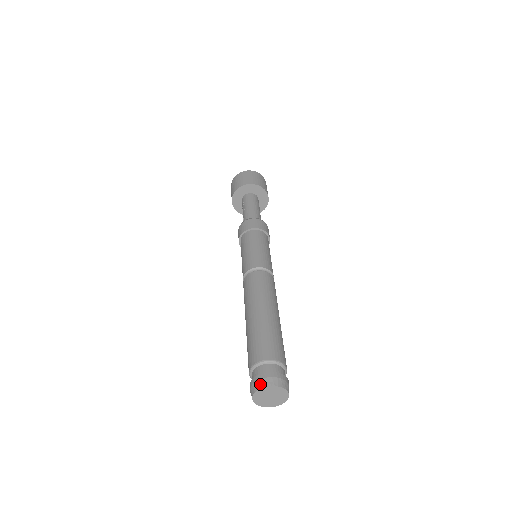
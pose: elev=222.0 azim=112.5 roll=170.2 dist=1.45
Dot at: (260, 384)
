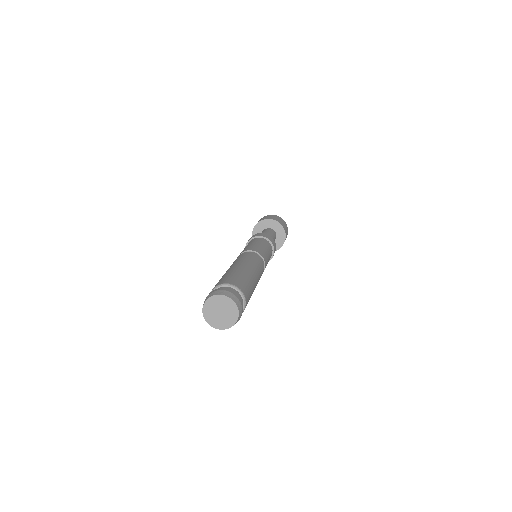
Dot at: (210, 295)
